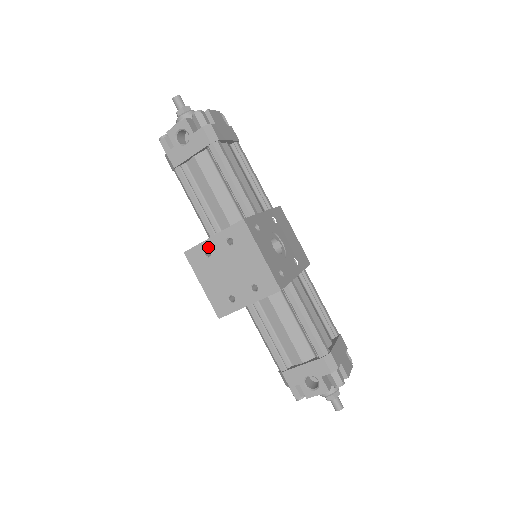
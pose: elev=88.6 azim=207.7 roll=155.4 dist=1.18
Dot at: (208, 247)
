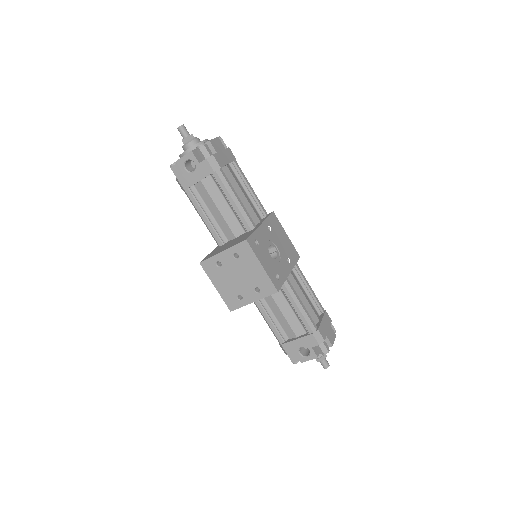
Dot at: (219, 259)
